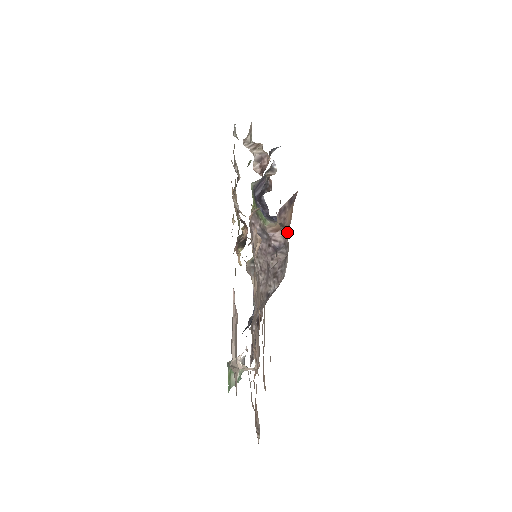
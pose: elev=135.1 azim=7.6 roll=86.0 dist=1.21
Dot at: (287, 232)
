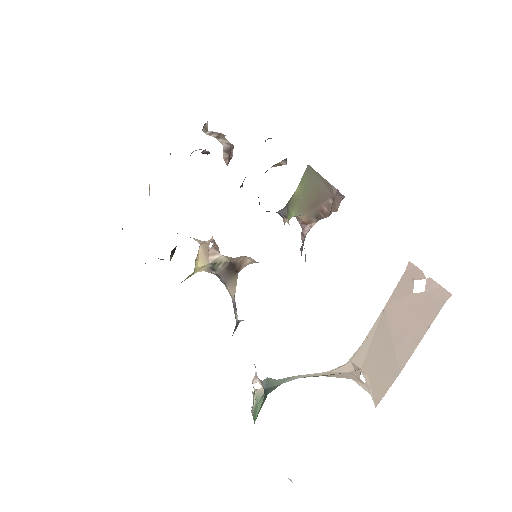
Dot at: occluded
